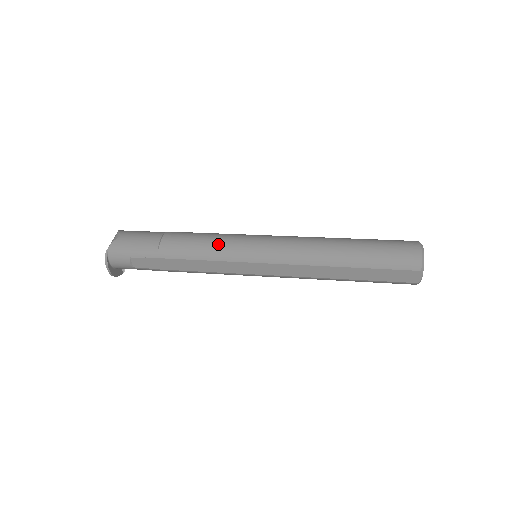
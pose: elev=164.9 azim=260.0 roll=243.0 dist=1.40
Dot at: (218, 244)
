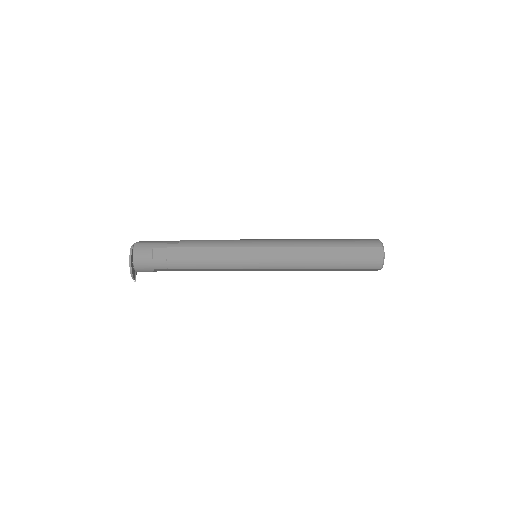
Dot at: occluded
